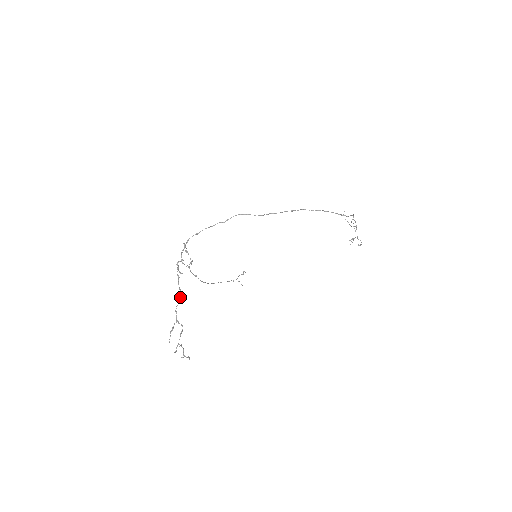
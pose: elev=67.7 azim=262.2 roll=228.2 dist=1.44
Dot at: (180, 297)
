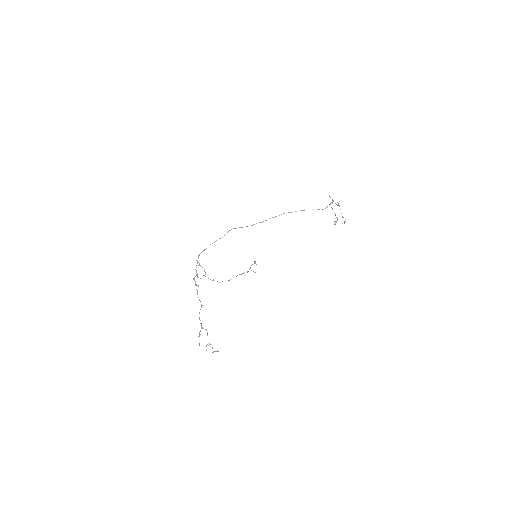
Dot at: (201, 307)
